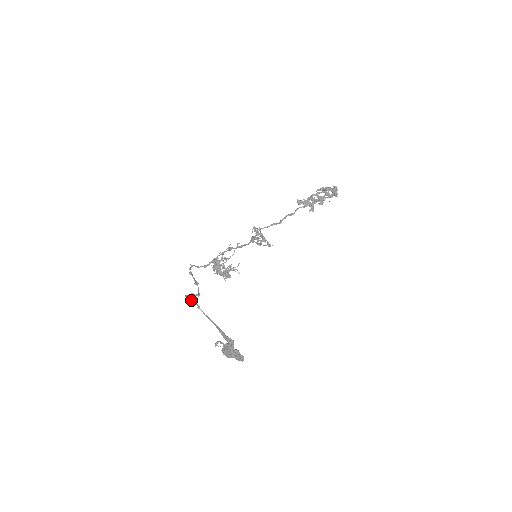
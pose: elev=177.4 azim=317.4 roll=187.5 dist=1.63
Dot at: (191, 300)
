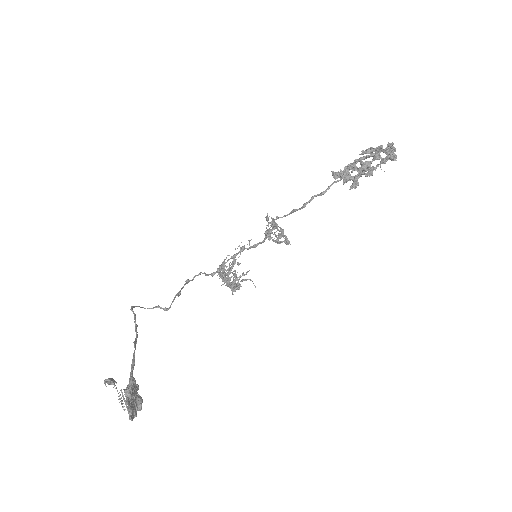
Dot at: (133, 313)
